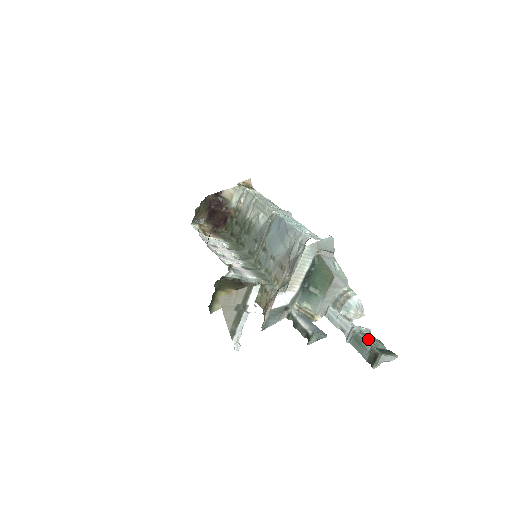
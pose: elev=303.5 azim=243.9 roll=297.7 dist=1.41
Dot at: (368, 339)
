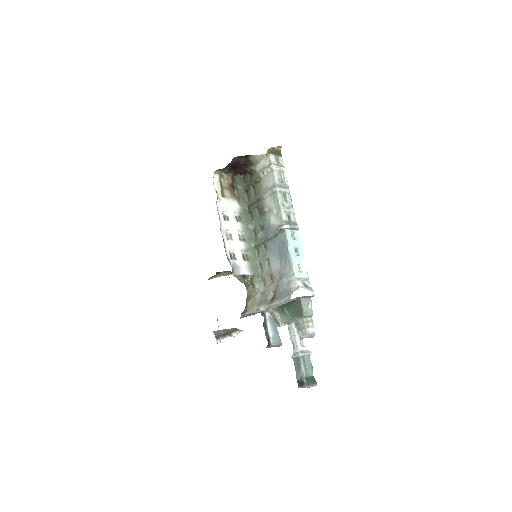
Dot at: (305, 367)
